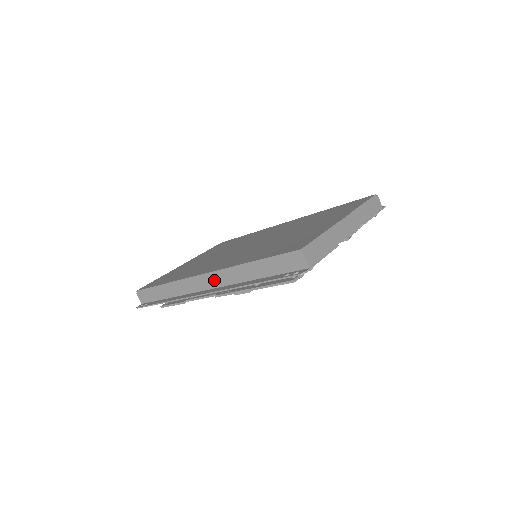
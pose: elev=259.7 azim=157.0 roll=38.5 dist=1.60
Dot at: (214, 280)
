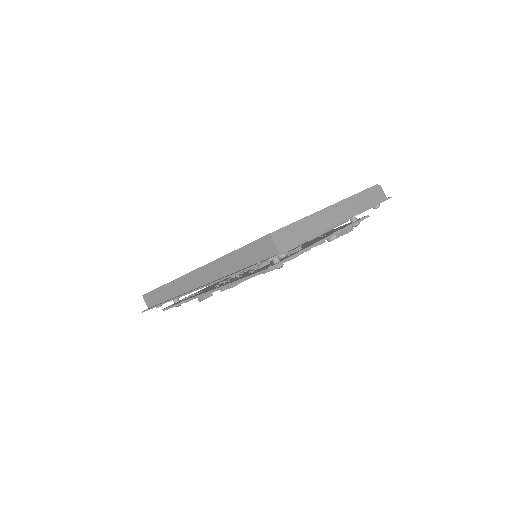
Dot at: (201, 277)
